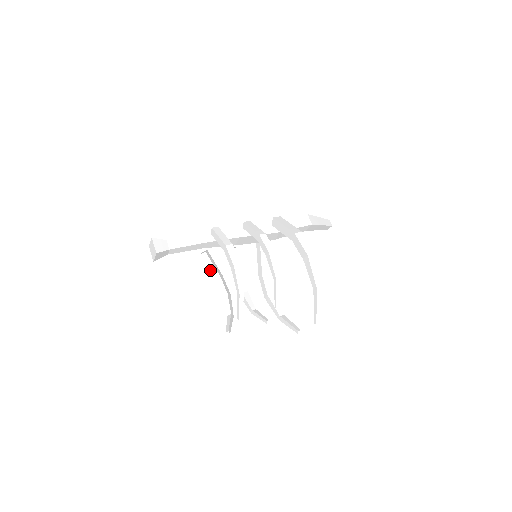
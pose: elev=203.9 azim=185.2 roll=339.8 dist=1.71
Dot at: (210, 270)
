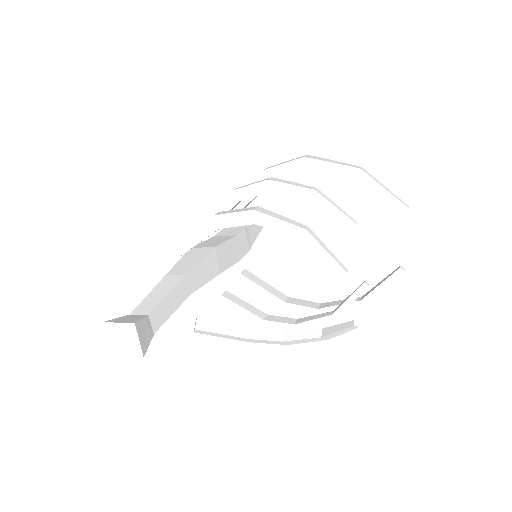
Dot at: (229, 334)
